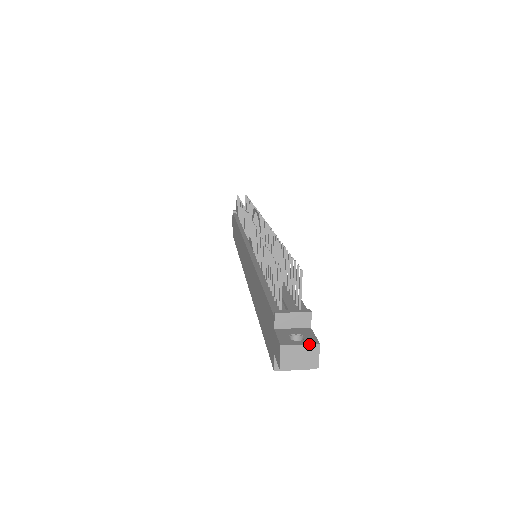
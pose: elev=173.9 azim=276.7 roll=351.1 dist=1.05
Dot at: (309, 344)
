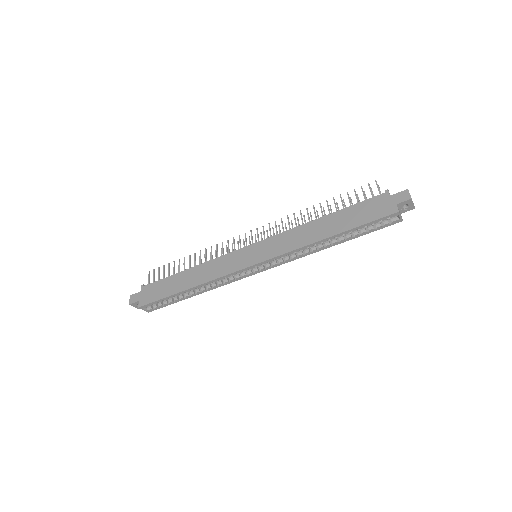
Dot at: occluded
